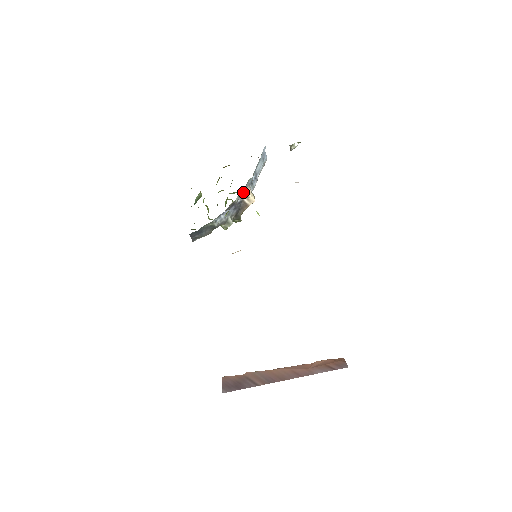
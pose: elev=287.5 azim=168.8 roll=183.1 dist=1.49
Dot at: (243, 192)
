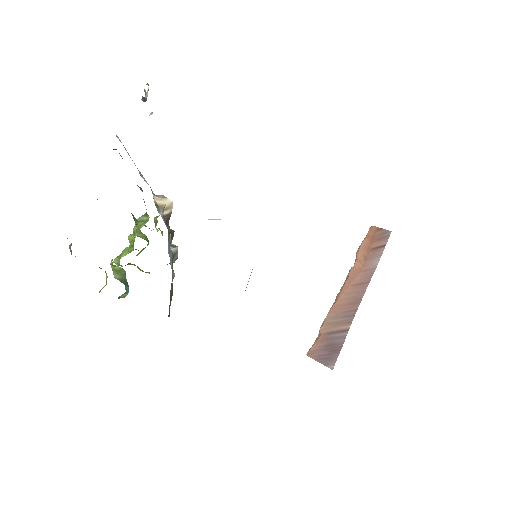
Dot at: (157, 210)
